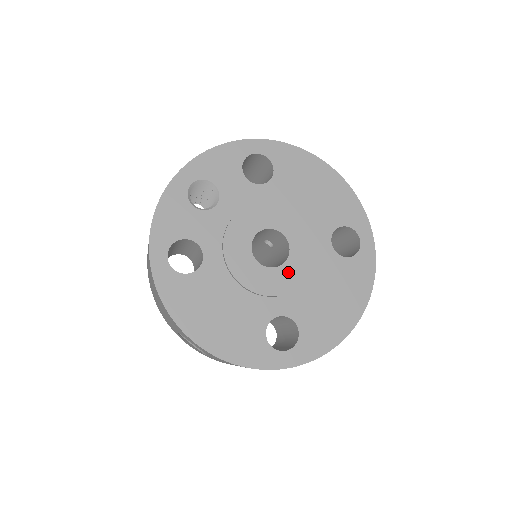
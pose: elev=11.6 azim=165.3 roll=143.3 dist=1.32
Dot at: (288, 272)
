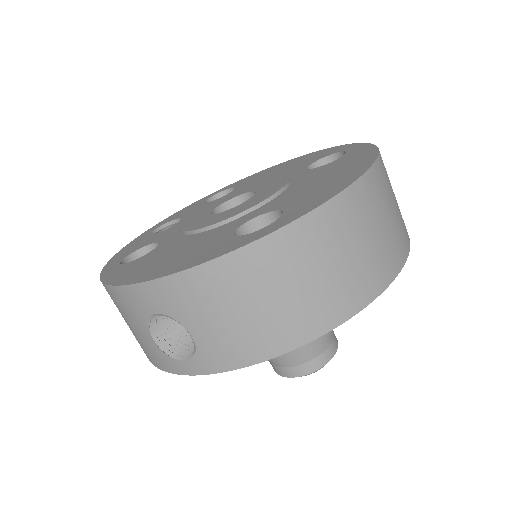
Dot at: (256, 198)
